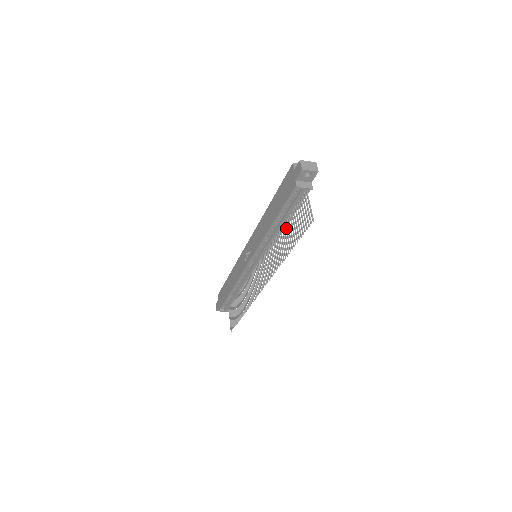
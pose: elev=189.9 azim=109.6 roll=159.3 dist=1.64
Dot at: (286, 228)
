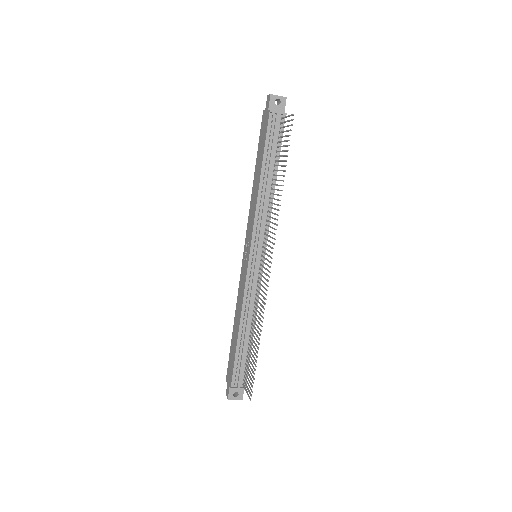
Dot at: occluded
